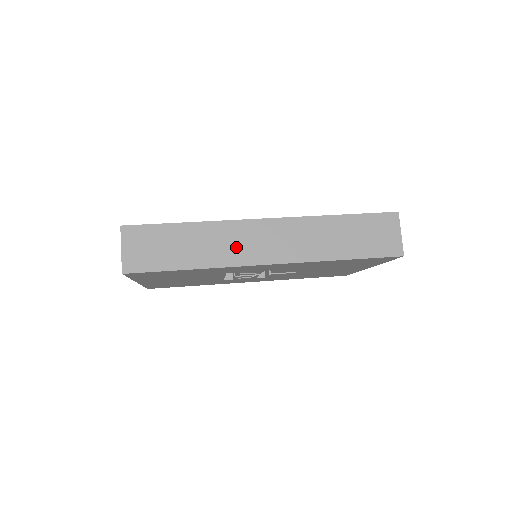
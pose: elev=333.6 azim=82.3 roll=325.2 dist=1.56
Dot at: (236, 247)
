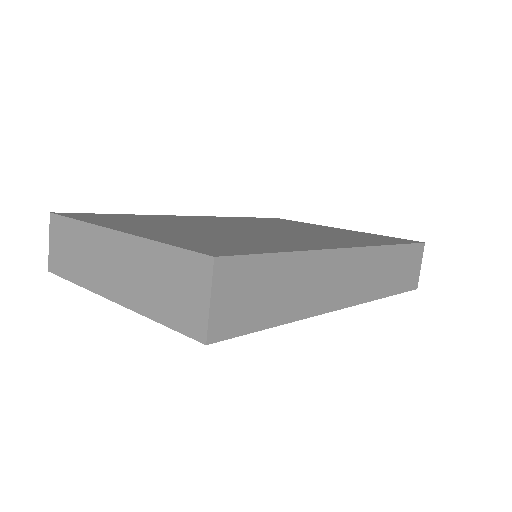
Dot at: (326, 287)
